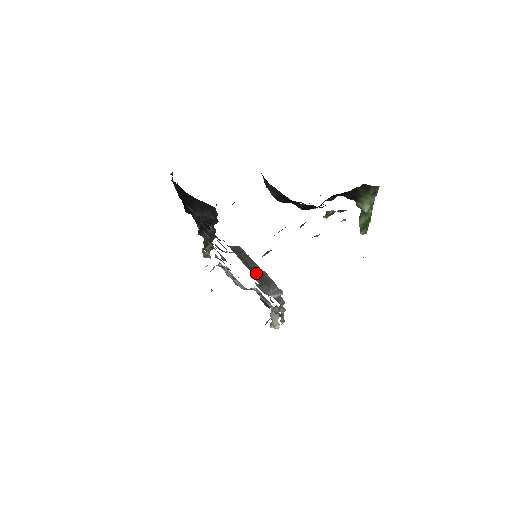
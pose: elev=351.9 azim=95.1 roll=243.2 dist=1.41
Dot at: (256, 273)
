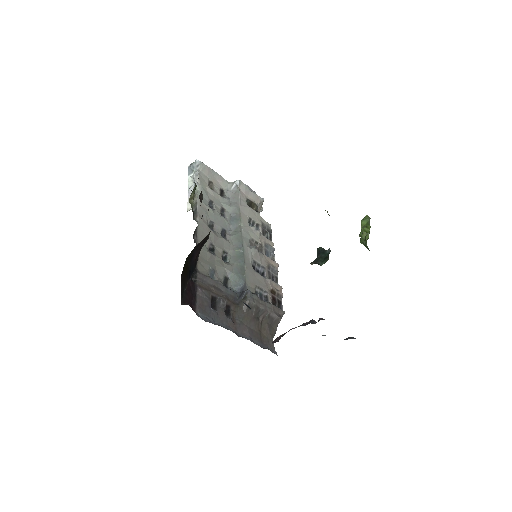
Dot at: (267, 328)
